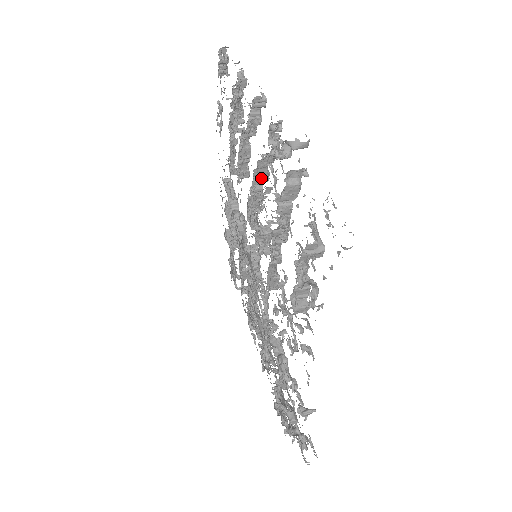
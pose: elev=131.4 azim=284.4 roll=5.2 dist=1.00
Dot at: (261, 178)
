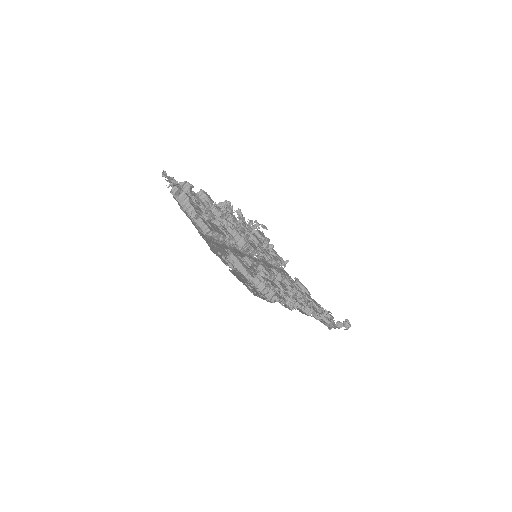
Dot at: occluded
